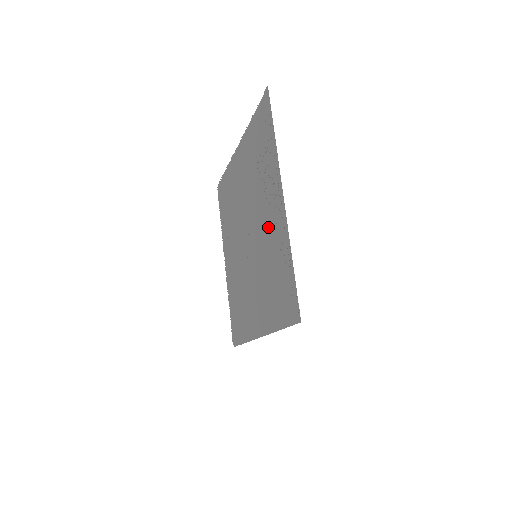
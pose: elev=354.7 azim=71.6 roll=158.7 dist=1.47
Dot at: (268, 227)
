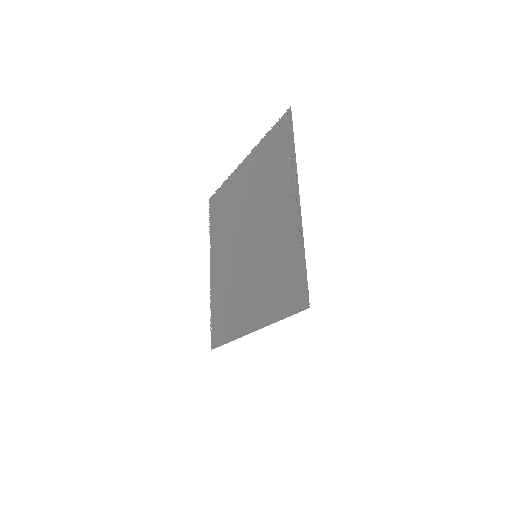
Dot at: (276, 227)
